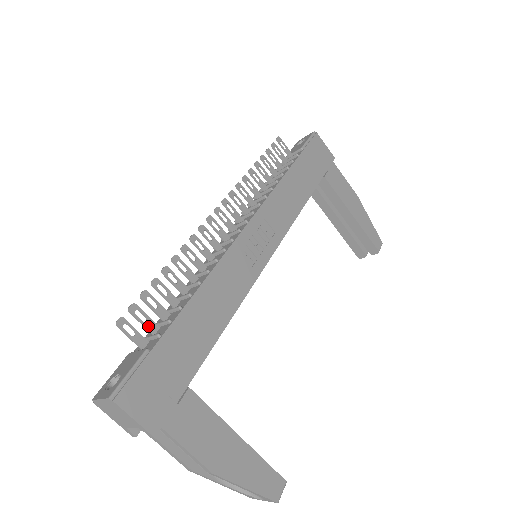
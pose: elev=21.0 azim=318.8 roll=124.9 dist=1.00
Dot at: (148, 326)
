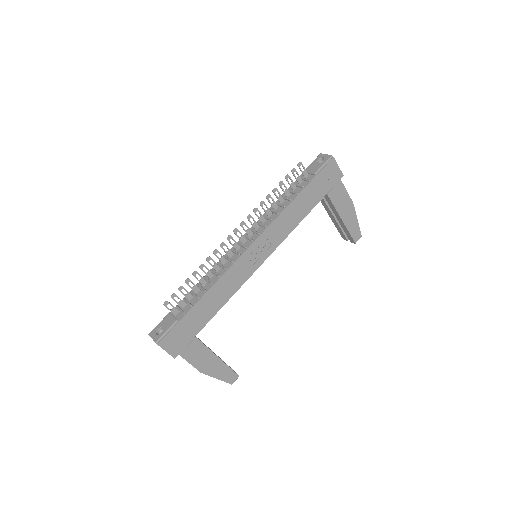
Dot at: (180, 304)
